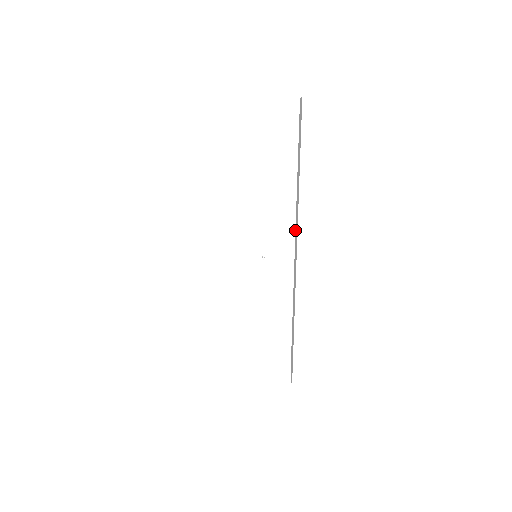
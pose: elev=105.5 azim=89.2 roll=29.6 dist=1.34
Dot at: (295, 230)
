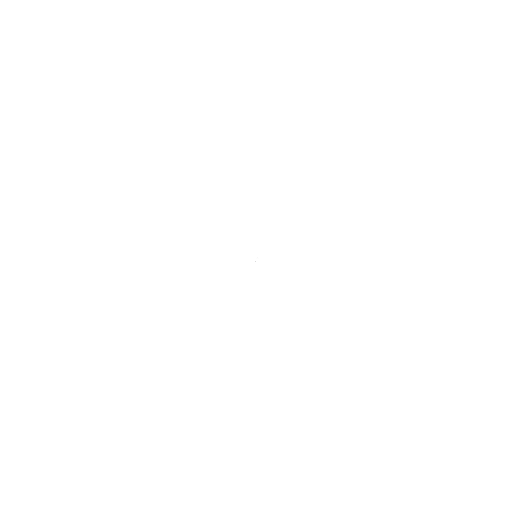
Dot at: occluded
